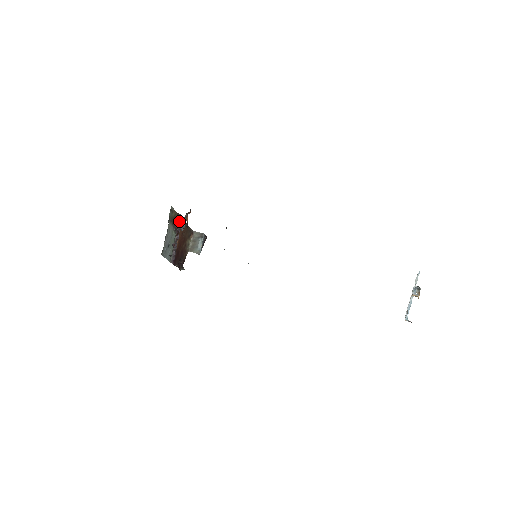
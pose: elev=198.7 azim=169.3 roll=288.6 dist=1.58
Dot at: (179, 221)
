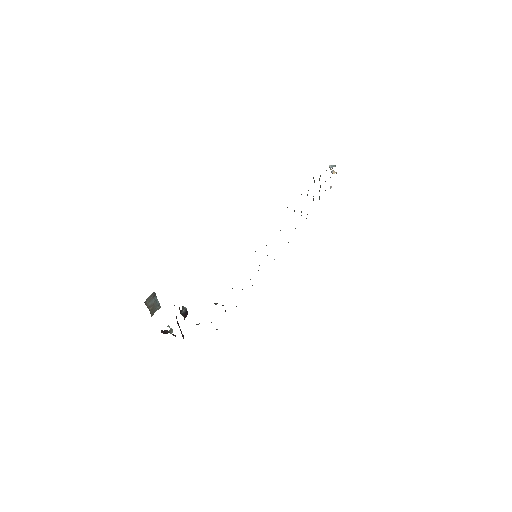
Dot at: (183, 313)
